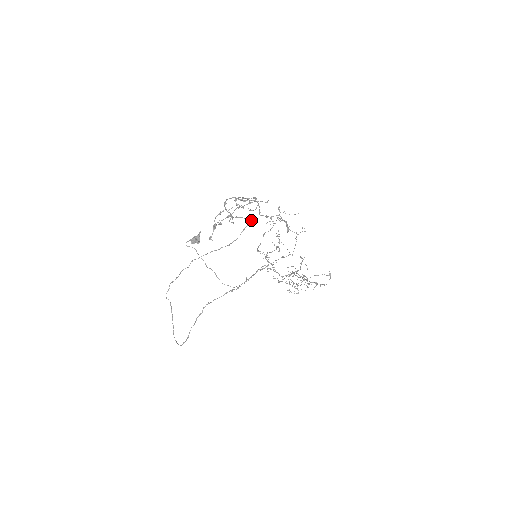
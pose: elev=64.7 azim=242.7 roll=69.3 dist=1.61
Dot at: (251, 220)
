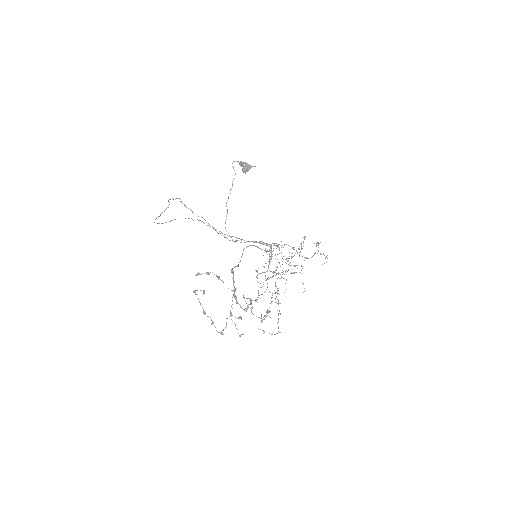
Dot at: occluded
